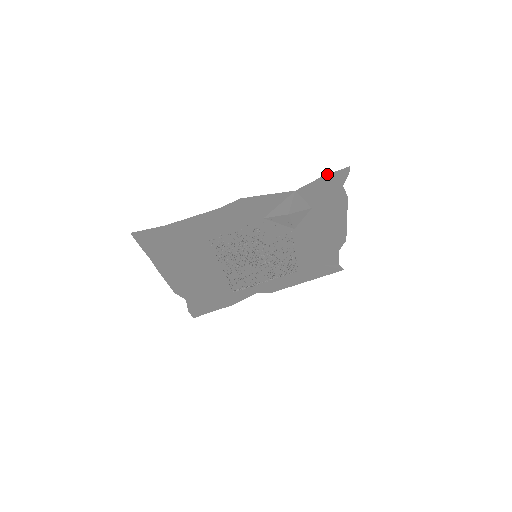
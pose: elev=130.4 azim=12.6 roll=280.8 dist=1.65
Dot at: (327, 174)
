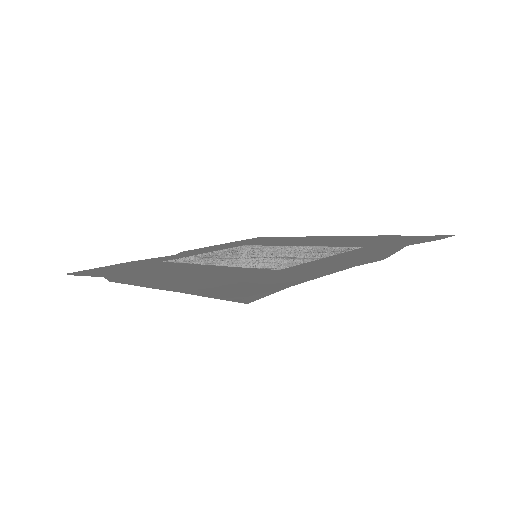
Dot at: occluded
